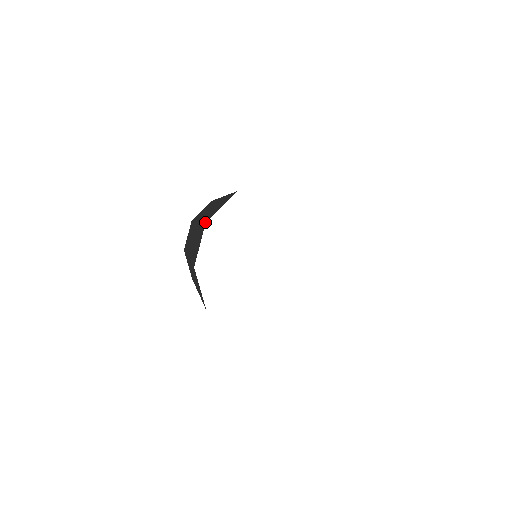
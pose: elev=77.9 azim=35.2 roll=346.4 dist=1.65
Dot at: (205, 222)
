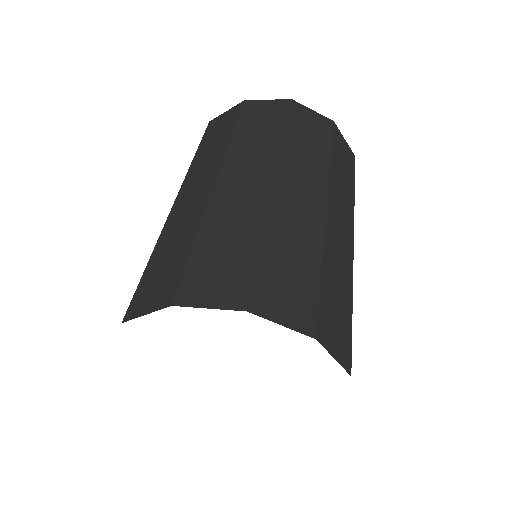
Dot at: (176, 295)
